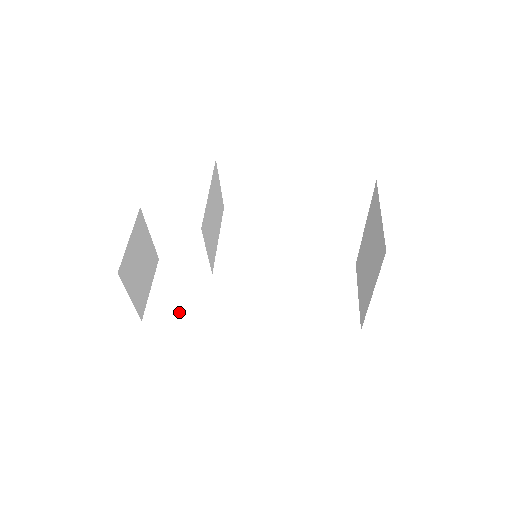
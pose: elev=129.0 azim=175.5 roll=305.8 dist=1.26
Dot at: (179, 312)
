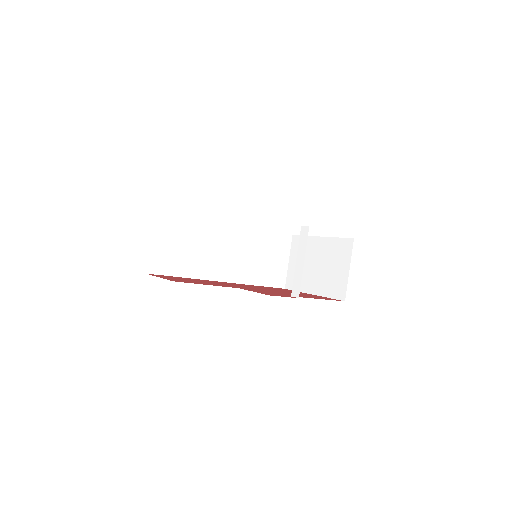
Dot at: (174, 267)
